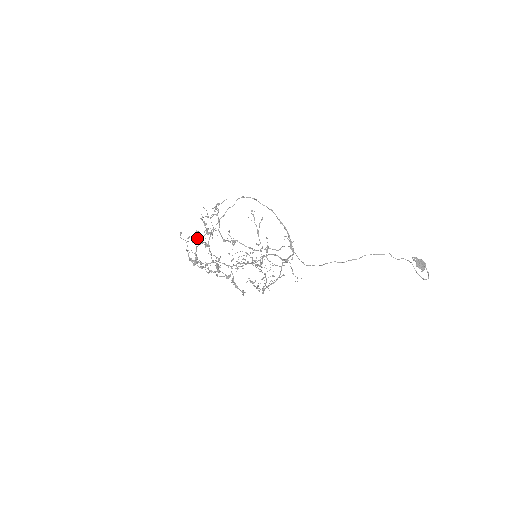
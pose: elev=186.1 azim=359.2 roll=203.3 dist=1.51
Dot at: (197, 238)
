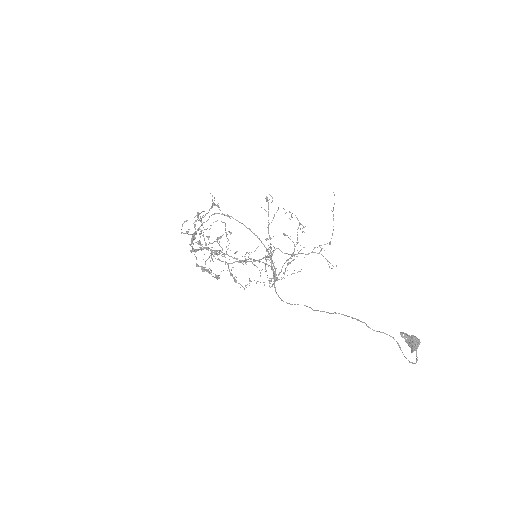
Dot at: (192, 235)
